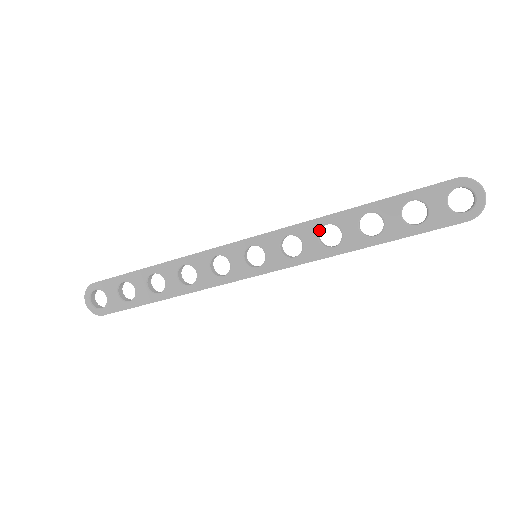
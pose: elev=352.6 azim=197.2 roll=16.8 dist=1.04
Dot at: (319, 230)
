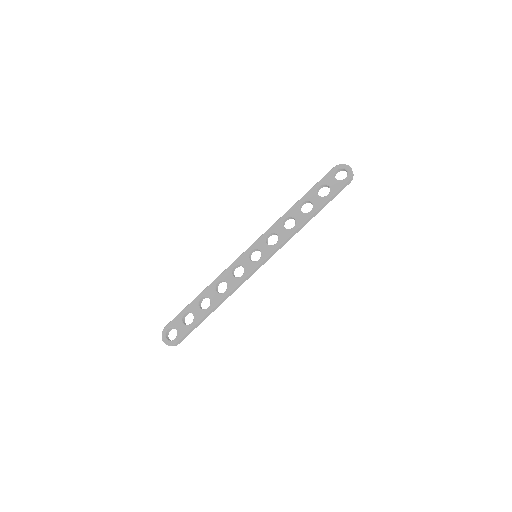
Dot at: (282, 224)
